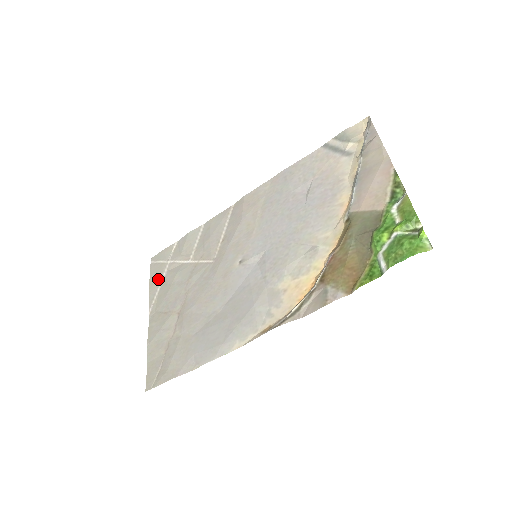
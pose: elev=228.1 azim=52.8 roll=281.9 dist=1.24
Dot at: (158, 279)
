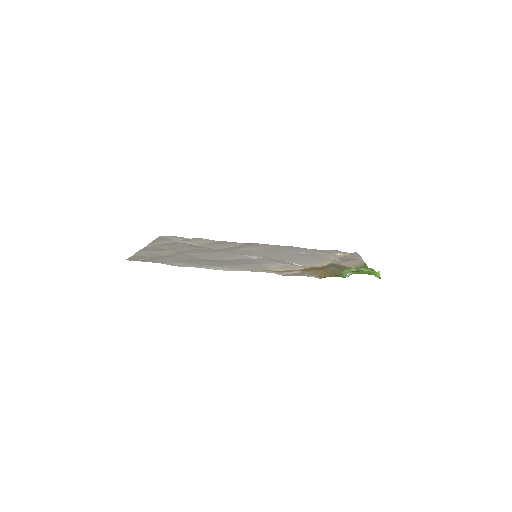
Dot at: (164, 241)
